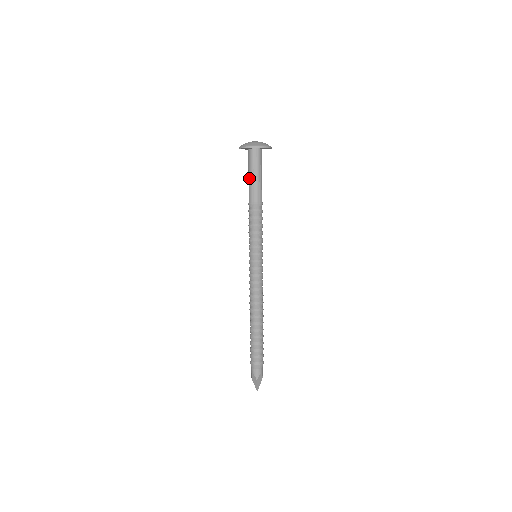
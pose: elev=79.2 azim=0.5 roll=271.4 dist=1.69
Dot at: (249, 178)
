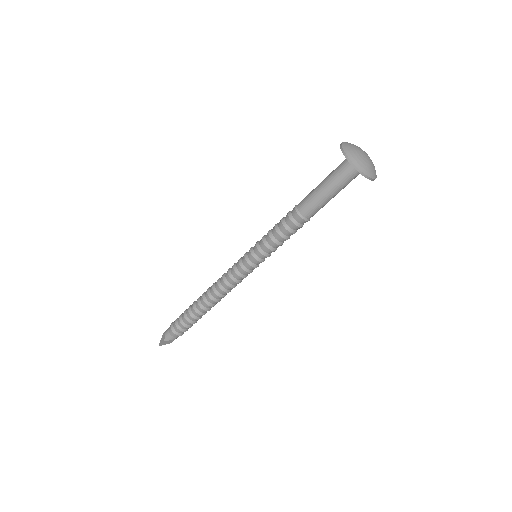
Dot at: (320, 185)
